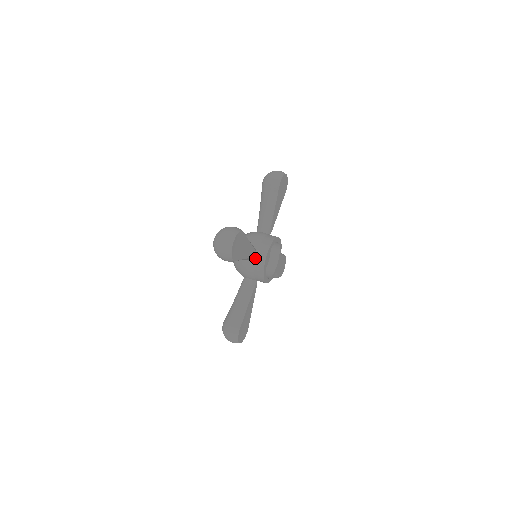
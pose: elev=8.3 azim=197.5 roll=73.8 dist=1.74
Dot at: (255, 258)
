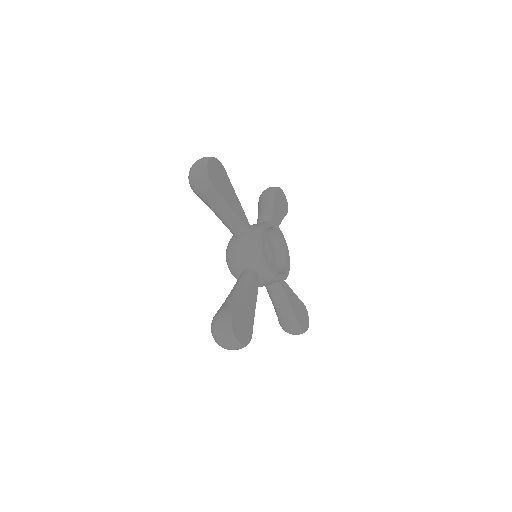
Dot at: (260, 278)
